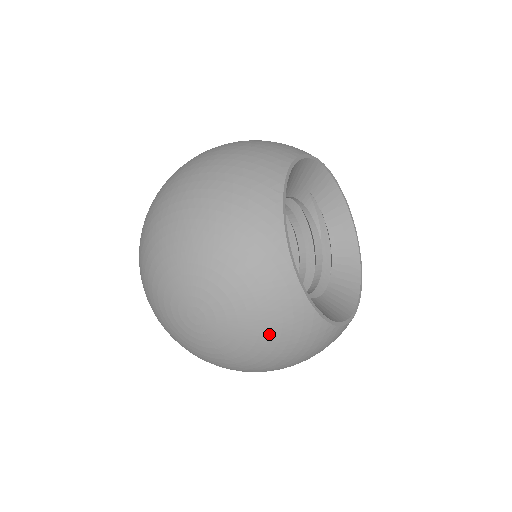
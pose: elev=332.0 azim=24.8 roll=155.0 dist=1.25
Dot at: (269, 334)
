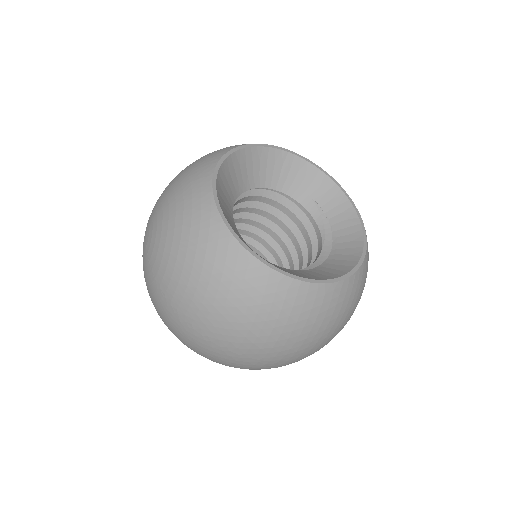
Dot at: (180, 241)
